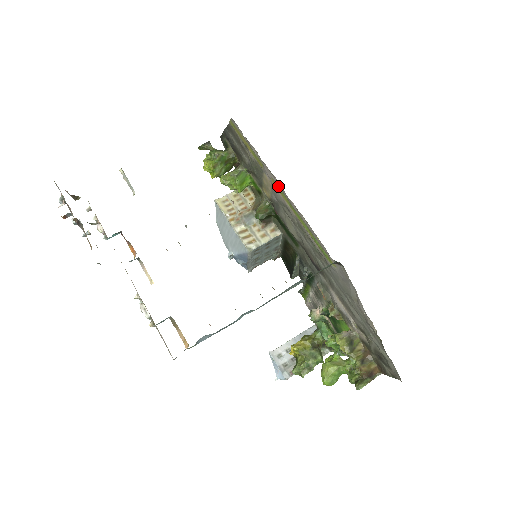
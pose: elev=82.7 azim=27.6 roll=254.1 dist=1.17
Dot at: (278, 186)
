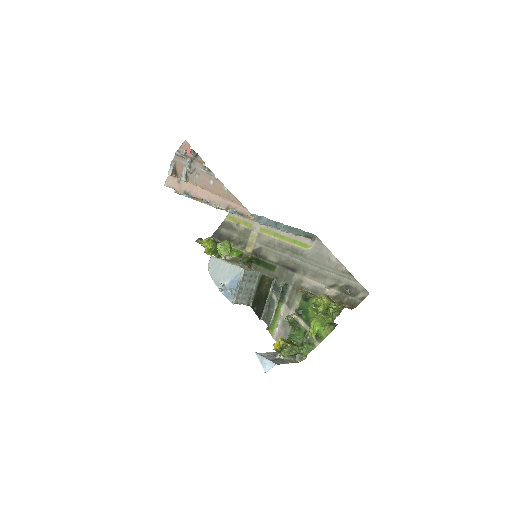
Dot at: (265, 228)
